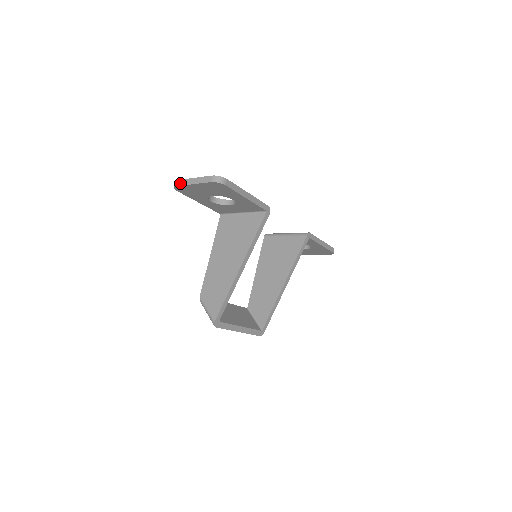
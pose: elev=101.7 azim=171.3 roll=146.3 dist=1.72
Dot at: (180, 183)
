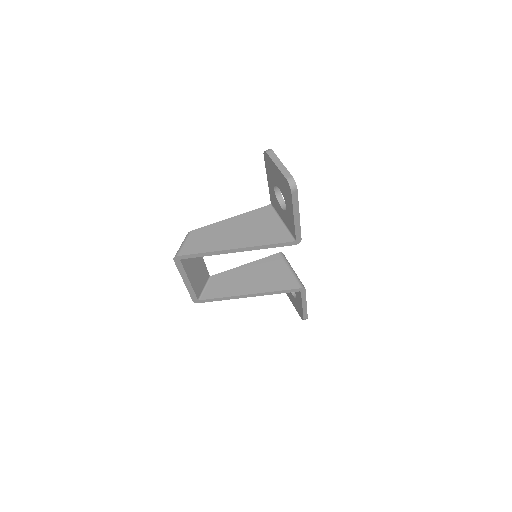
Dot at: (271, 154)
